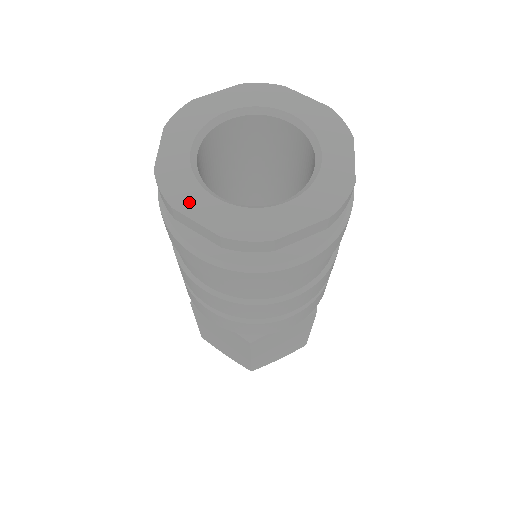
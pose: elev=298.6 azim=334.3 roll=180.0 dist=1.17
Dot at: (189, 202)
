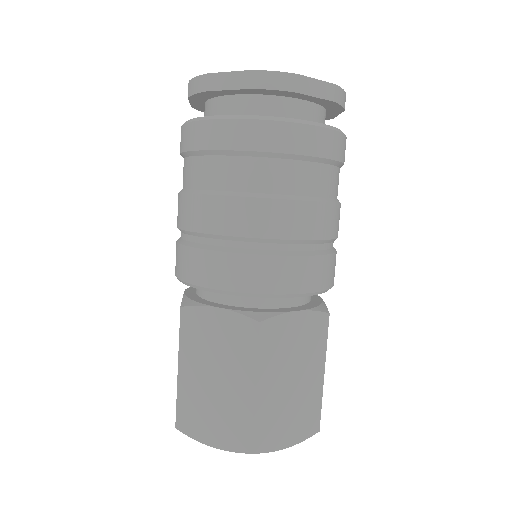
Dot at: occluded
